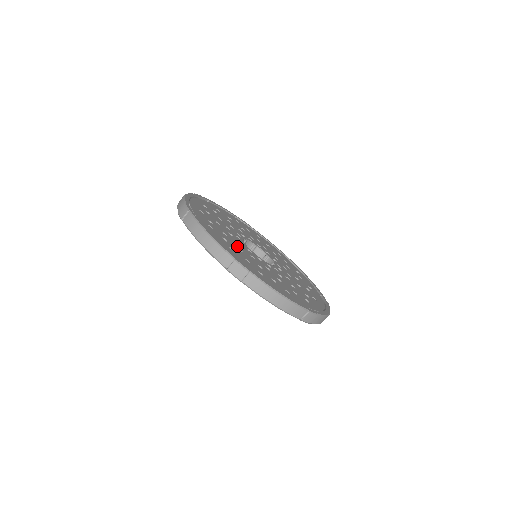
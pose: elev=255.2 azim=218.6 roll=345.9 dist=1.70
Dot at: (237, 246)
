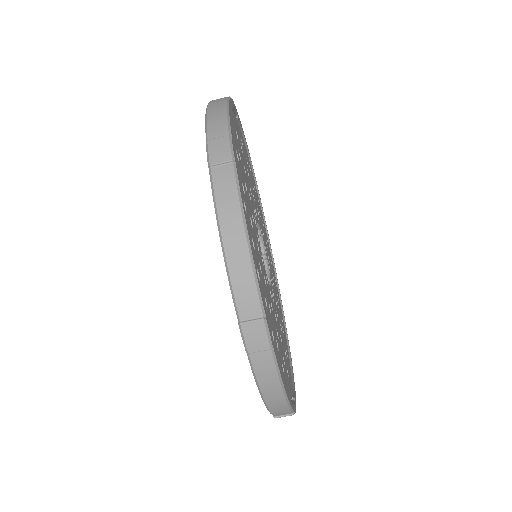
Dot at: (258, 256)
